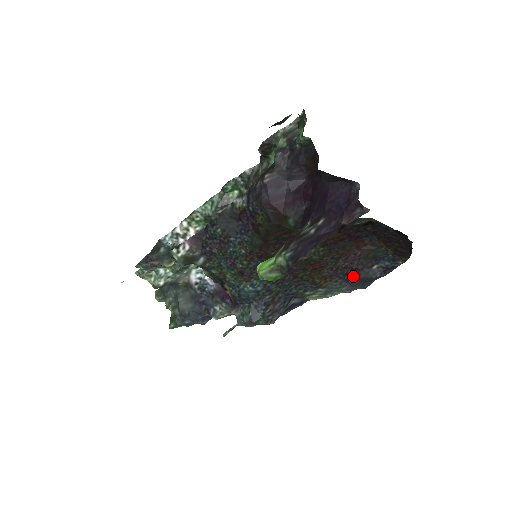
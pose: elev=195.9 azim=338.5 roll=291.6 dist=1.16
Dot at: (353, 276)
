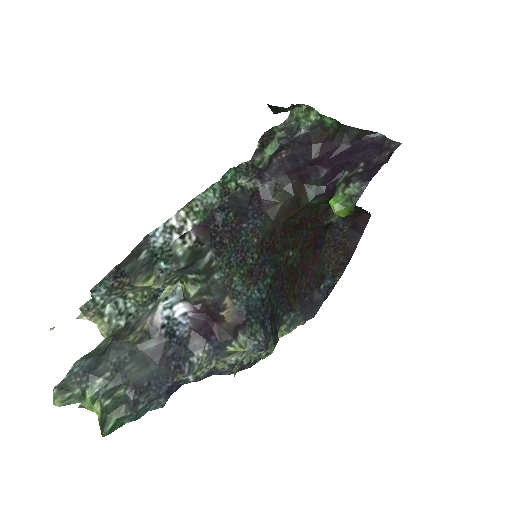
Dot at: (308, 299)
